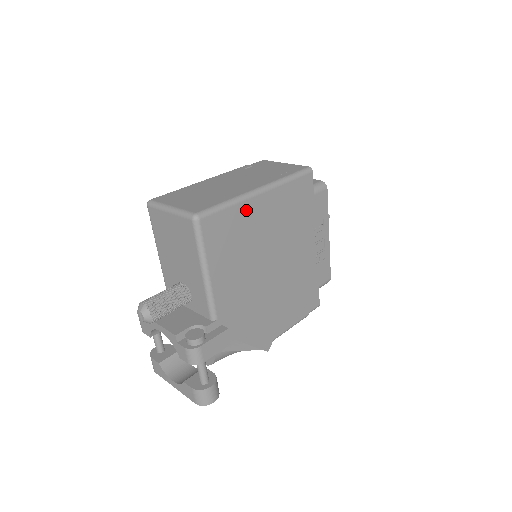
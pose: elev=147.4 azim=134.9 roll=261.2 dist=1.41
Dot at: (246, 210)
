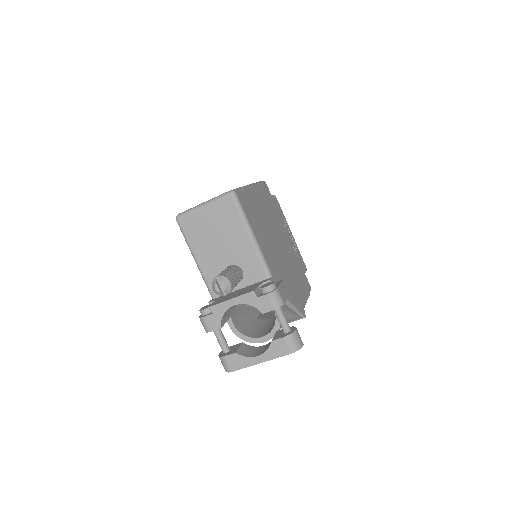
Dot at: (251, 196)
